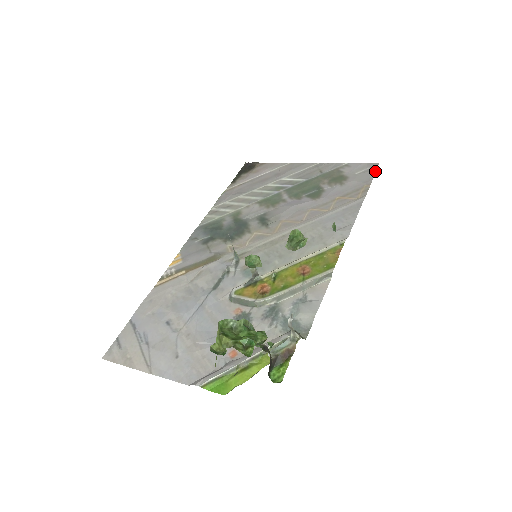
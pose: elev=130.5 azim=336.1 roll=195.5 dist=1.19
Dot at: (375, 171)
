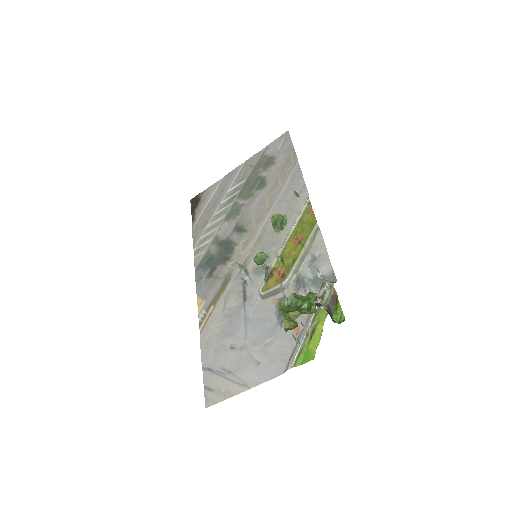
Dot at: (290, 138)
